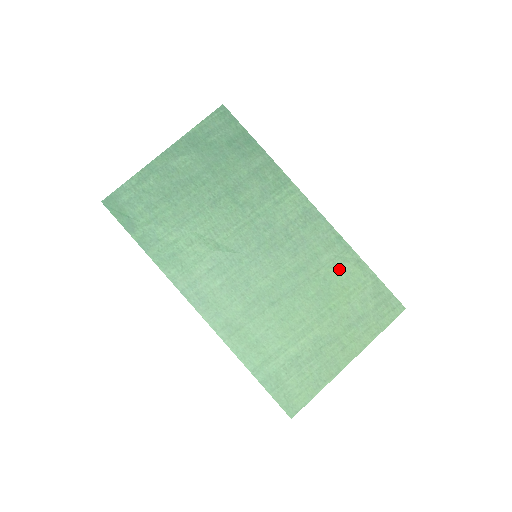
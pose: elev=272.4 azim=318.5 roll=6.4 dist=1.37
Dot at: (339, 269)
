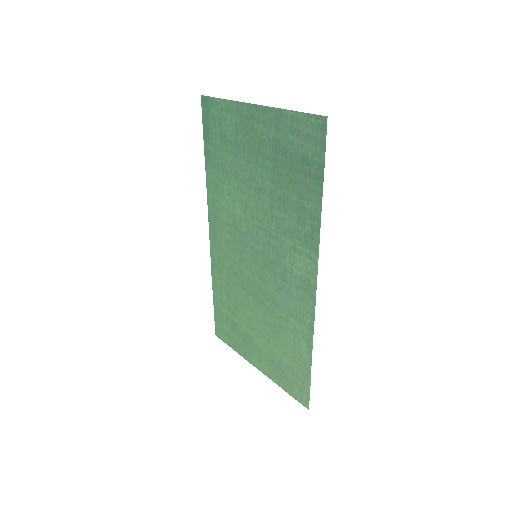
Dot at: (293, 337)
